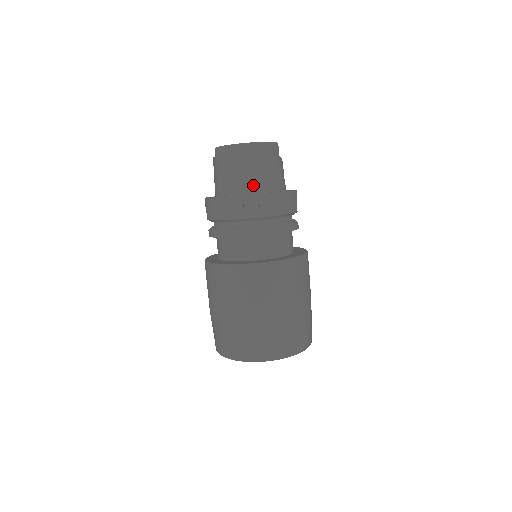
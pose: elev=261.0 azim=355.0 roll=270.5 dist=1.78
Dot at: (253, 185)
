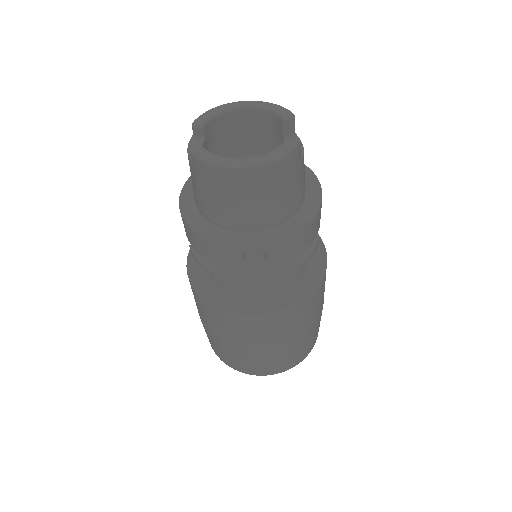
Dot at: (257, 222)
